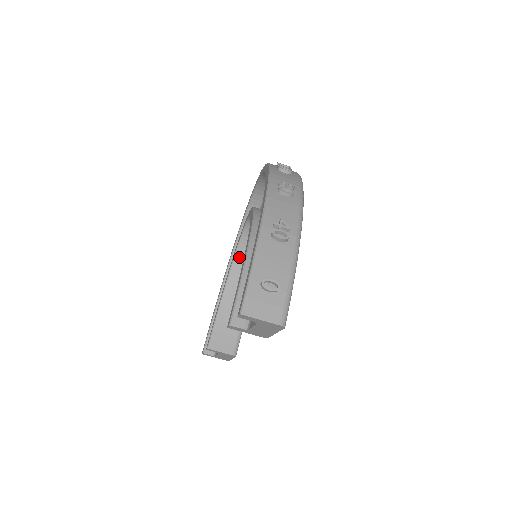
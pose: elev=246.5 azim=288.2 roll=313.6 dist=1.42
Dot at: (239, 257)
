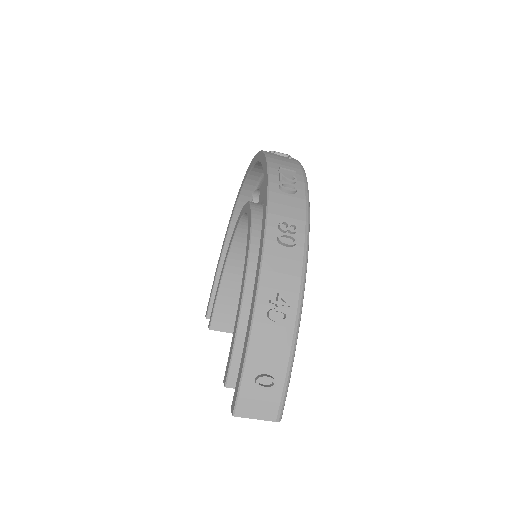
Dot at: (238, 240)
